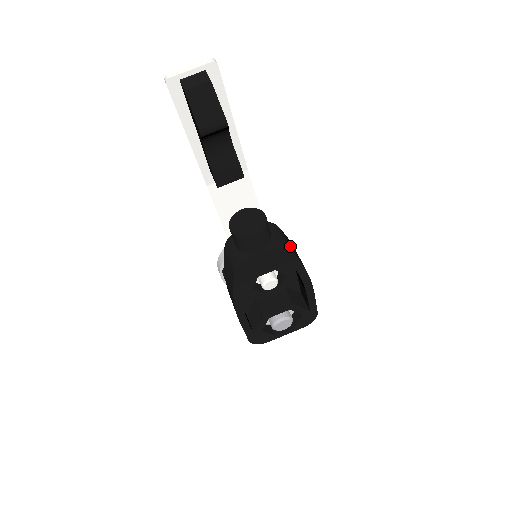
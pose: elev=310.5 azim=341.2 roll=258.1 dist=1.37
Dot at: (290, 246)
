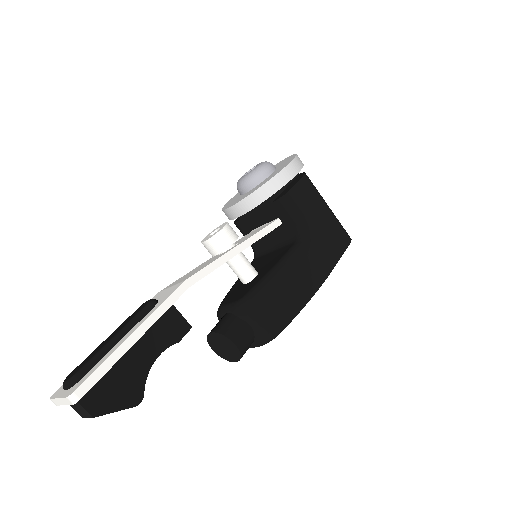
Dot at: (278, 319)
